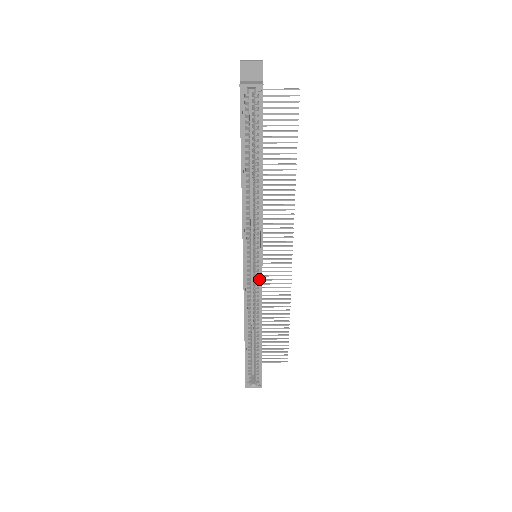
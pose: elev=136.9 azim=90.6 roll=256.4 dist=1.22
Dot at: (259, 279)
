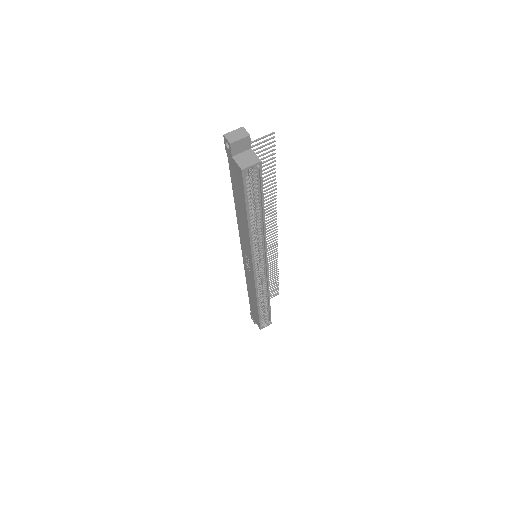
Dot at: (265, 272)
